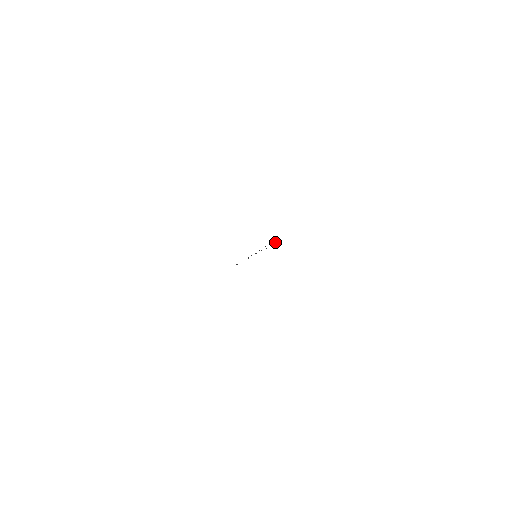
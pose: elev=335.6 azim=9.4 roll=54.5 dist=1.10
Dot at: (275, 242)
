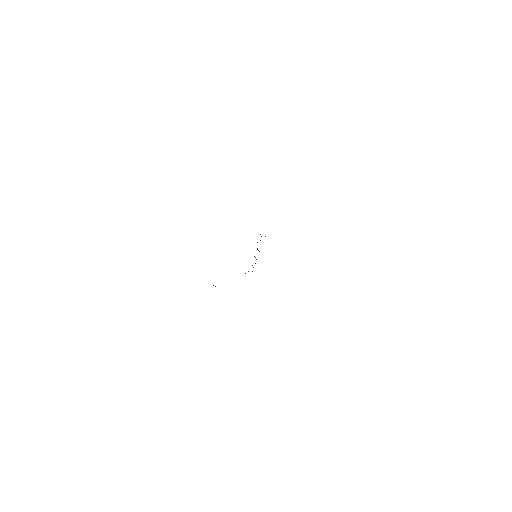
Dot at: occluded
